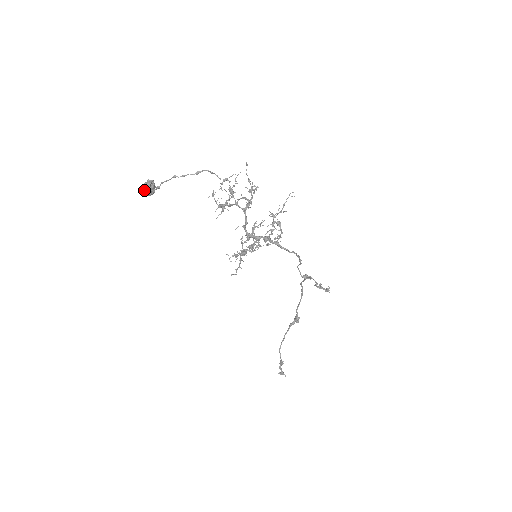
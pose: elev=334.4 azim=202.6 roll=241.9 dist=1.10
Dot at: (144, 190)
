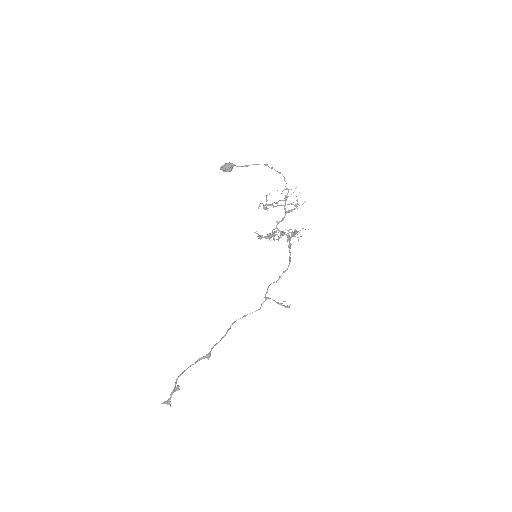
Dot at: (229, 164)
